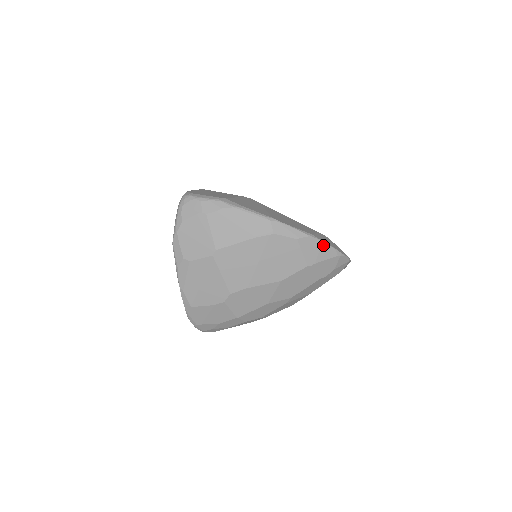
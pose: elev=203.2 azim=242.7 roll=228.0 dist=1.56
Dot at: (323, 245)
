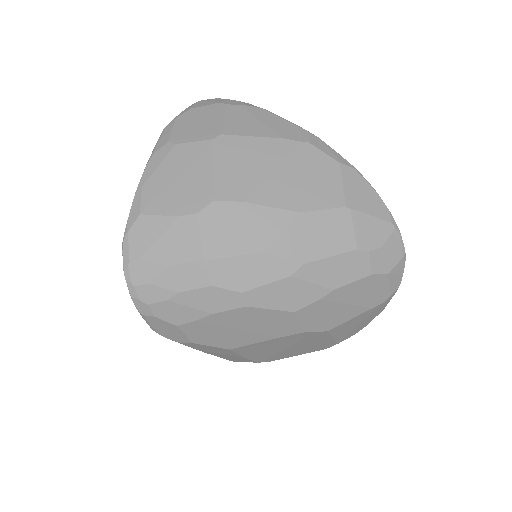
Dot at: (374, 193)
